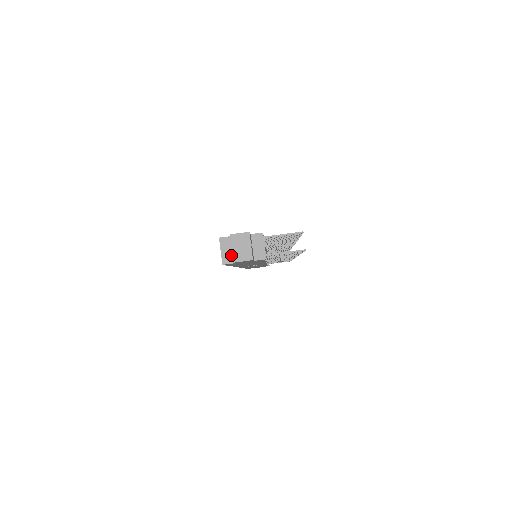
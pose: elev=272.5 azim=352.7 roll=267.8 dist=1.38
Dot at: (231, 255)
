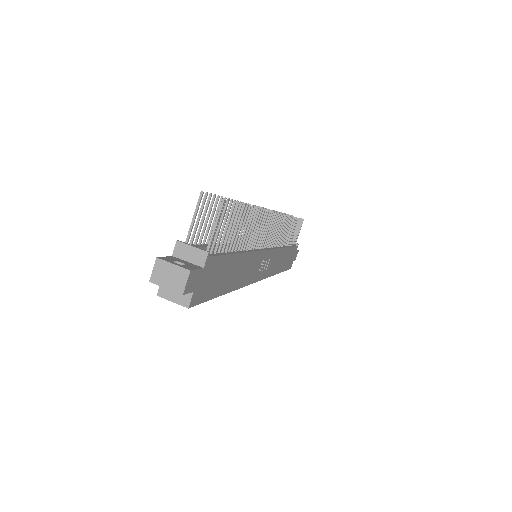
Dot at: occluded
